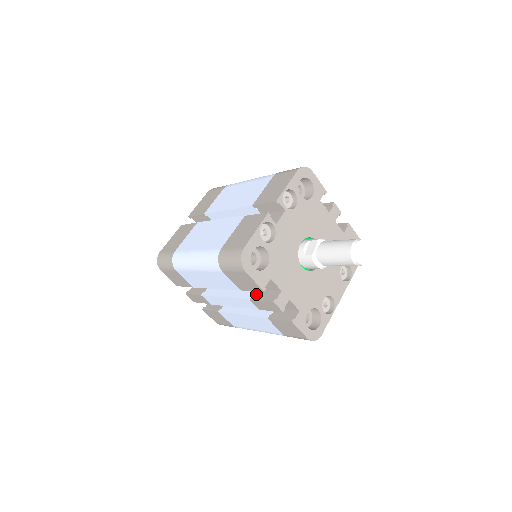
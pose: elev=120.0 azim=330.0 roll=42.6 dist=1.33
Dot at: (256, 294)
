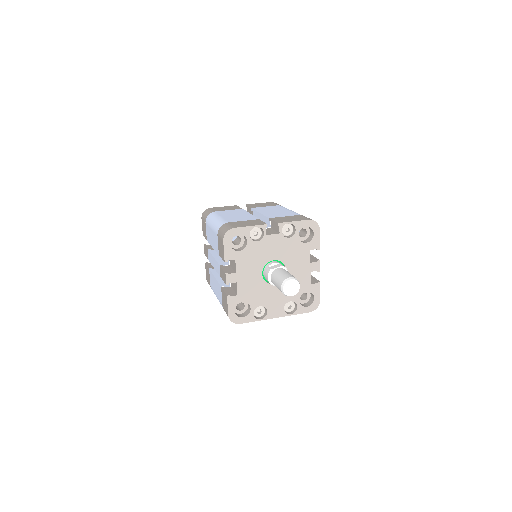
Dot at: (226, 266)
